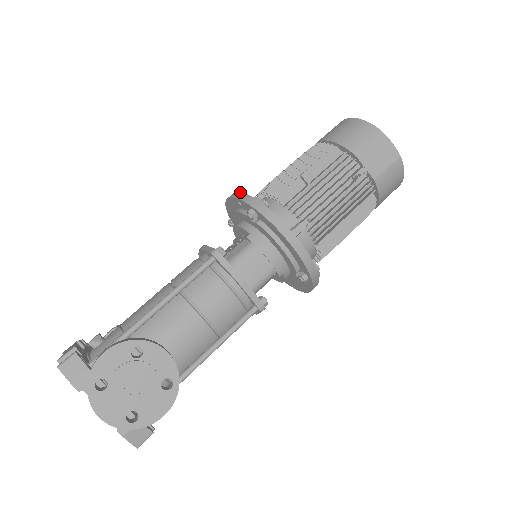
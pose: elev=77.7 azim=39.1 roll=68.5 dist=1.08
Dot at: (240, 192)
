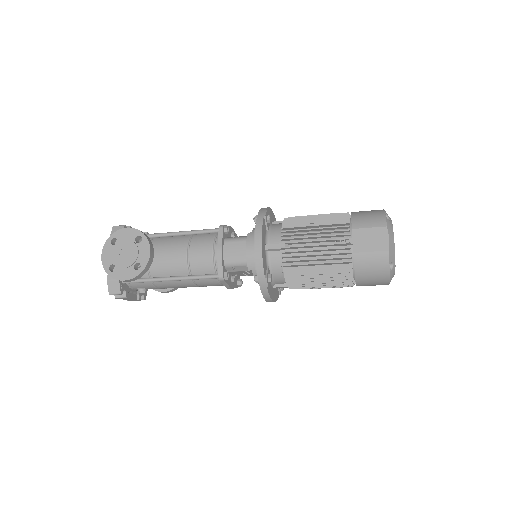
Dot at: (268, 207)
